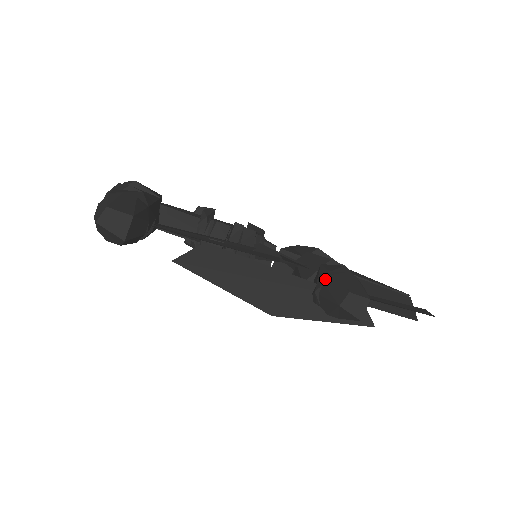
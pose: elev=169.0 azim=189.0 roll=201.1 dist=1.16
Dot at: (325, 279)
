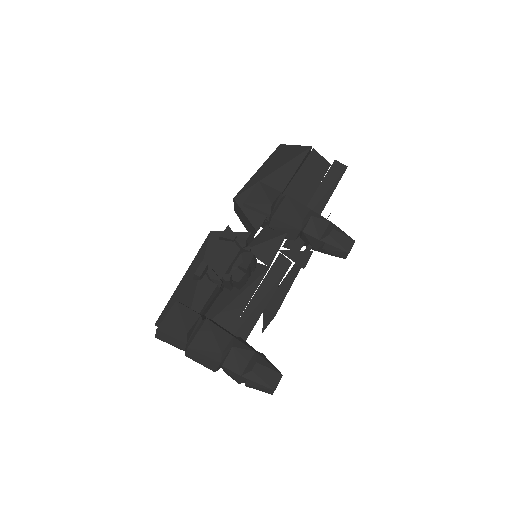
Dot at: (319, 245)
